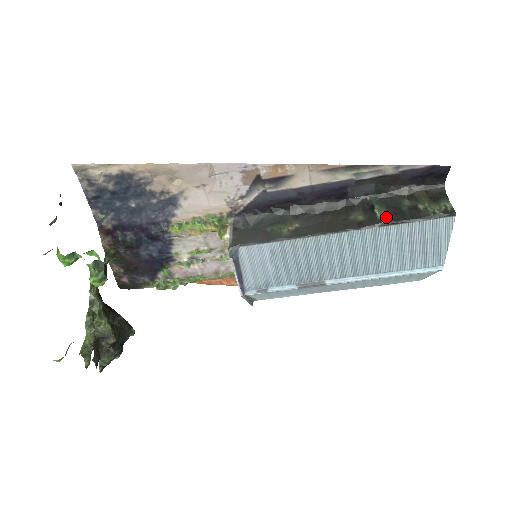
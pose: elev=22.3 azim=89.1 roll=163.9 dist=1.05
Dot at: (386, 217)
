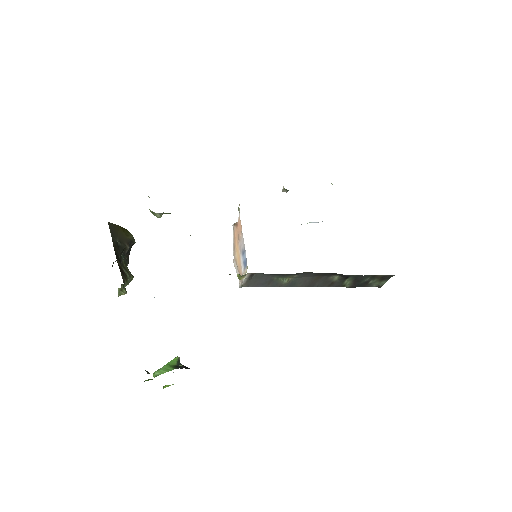
Dot at: (348, 285)
